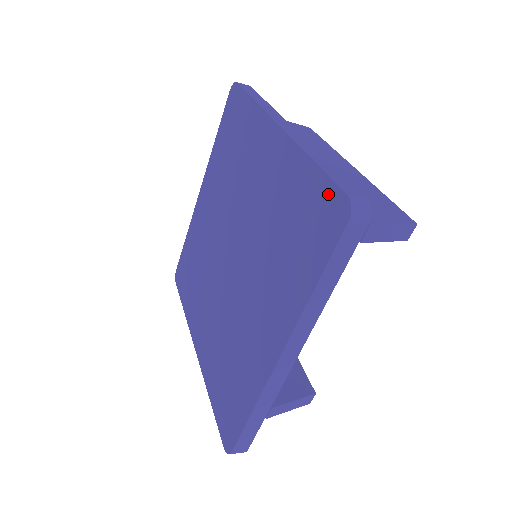
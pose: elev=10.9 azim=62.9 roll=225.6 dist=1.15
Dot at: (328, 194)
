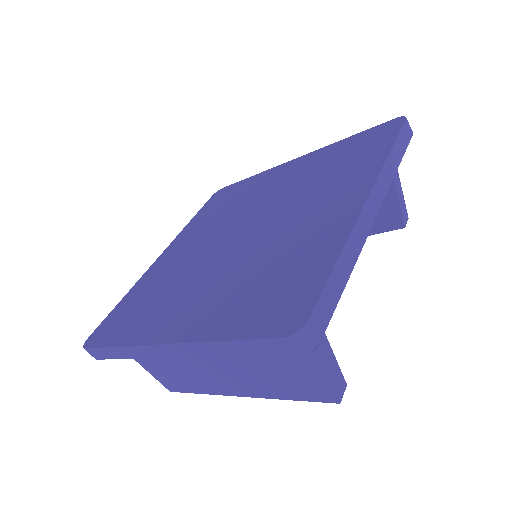
Dot at: (376, 129)
